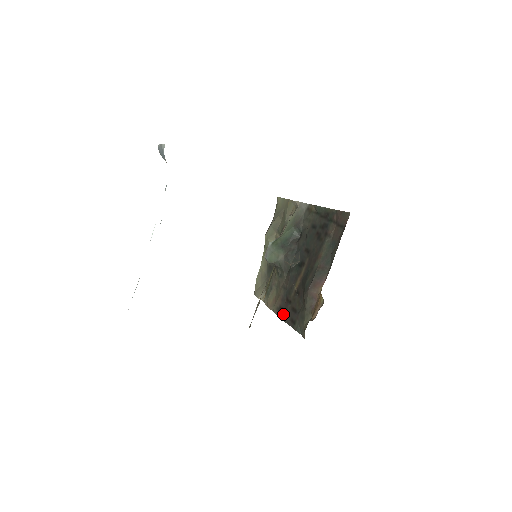
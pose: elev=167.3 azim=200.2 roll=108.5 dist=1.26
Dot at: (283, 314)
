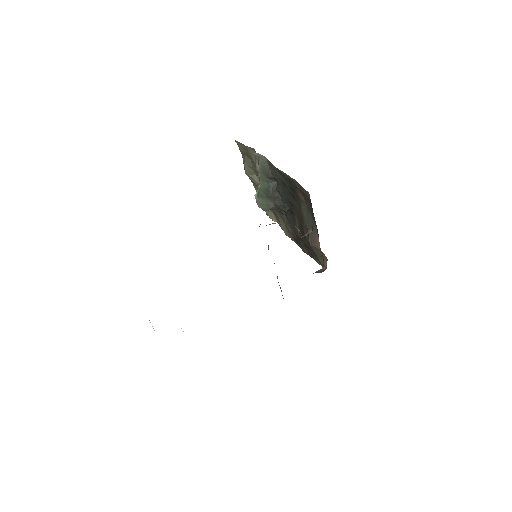
Dot at: (300, 246)
